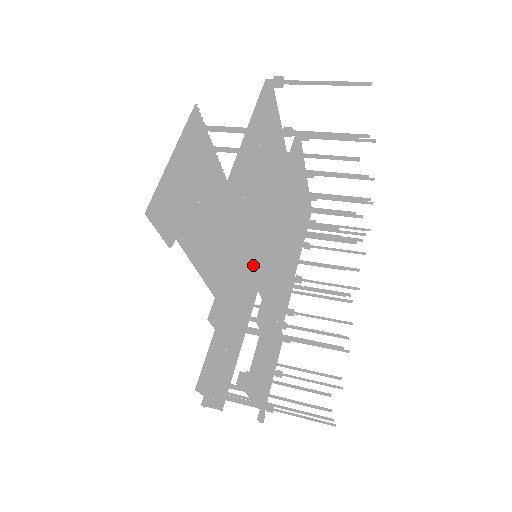
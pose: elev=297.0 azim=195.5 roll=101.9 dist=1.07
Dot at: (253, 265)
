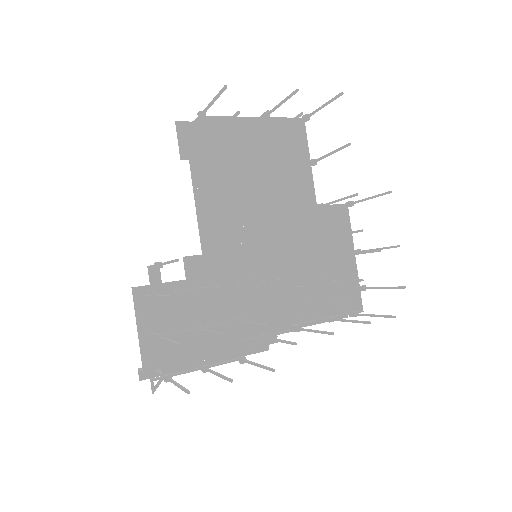
Dot at: (220, 197)
